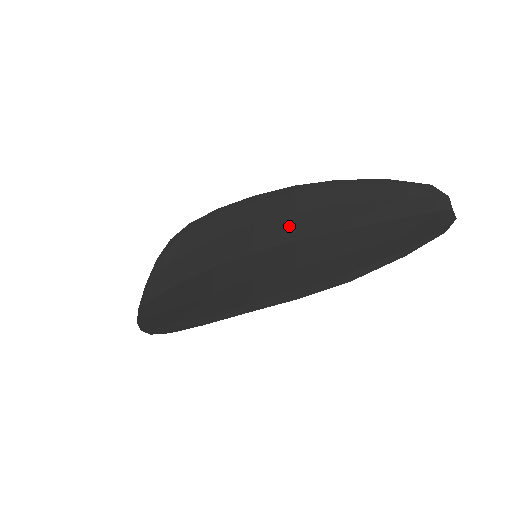
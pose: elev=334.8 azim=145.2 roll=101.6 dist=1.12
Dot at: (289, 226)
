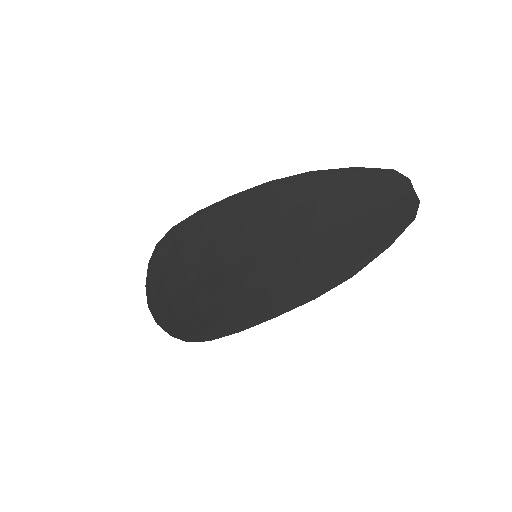
Dot at: (279, 226)
